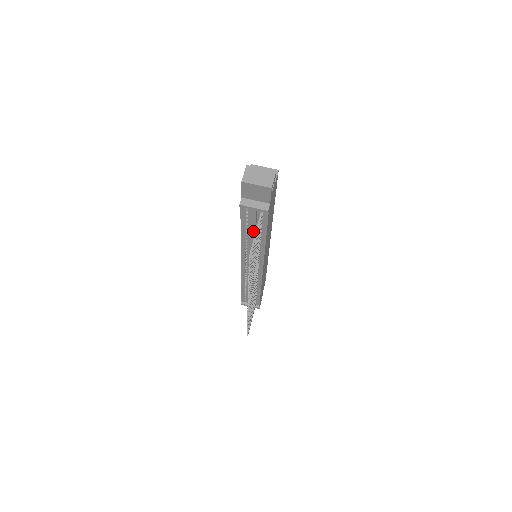
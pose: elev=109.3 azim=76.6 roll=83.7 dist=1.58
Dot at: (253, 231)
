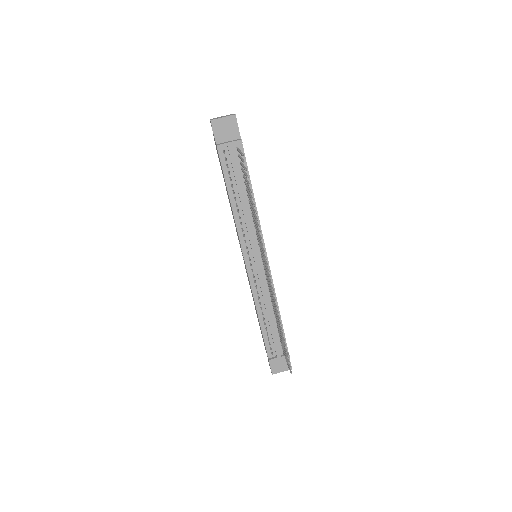
Dot at: (239, 183)
